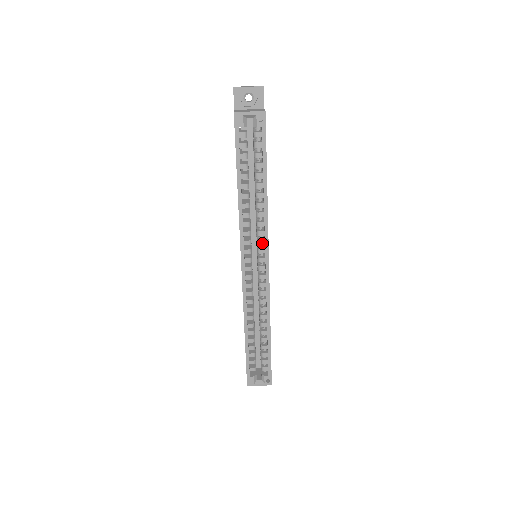
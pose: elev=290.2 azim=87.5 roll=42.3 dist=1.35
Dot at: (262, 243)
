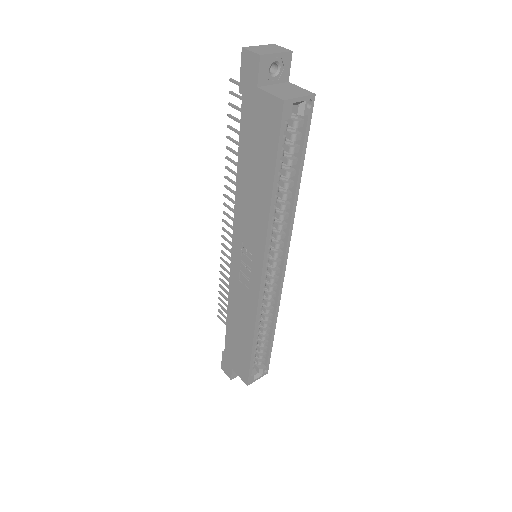
Dot at: (281, 246)
